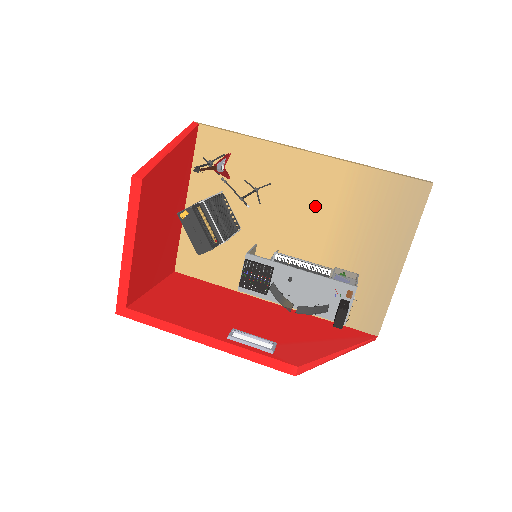
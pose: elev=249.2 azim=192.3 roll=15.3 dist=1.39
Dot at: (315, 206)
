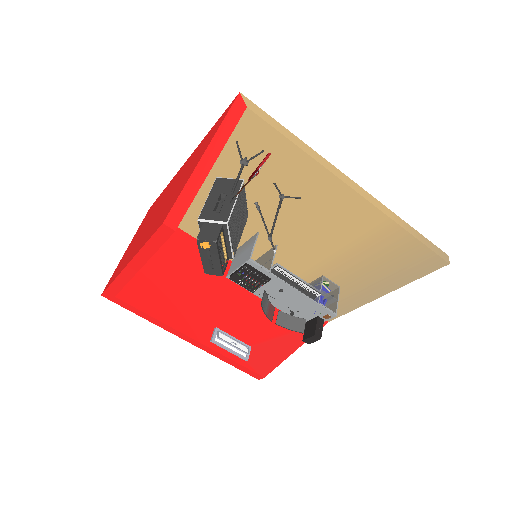
Dot at: (334, 232)
